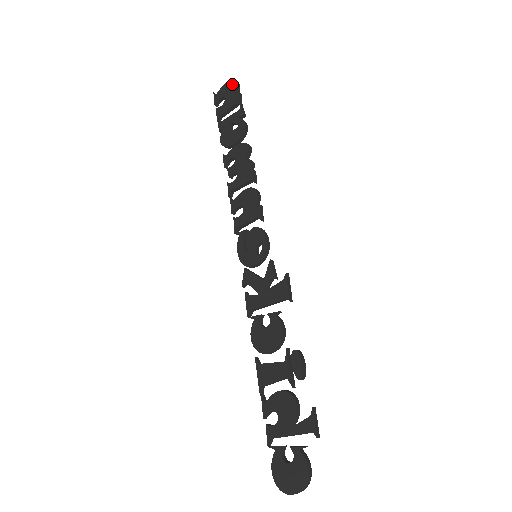
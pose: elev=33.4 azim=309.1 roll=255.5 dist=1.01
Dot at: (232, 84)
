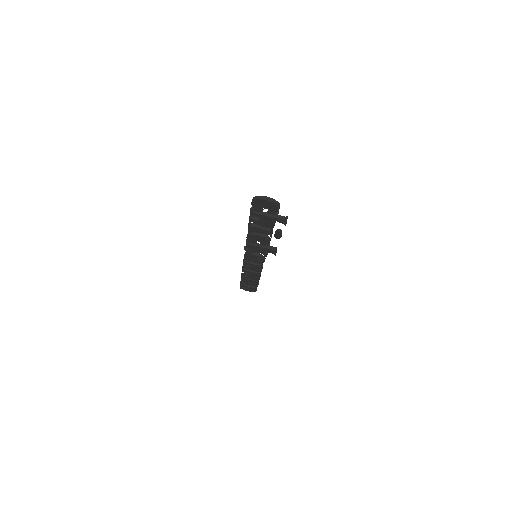
Dot at: occluded
